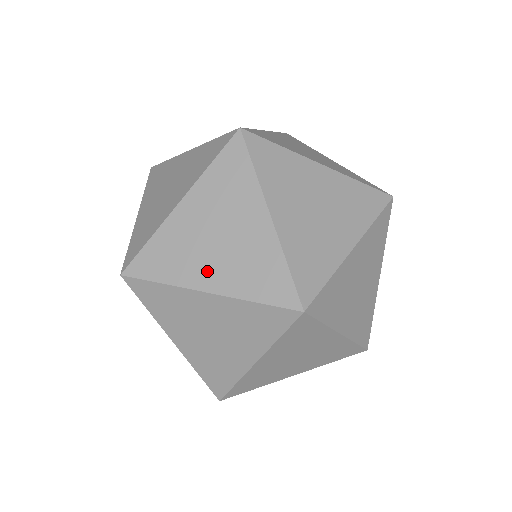
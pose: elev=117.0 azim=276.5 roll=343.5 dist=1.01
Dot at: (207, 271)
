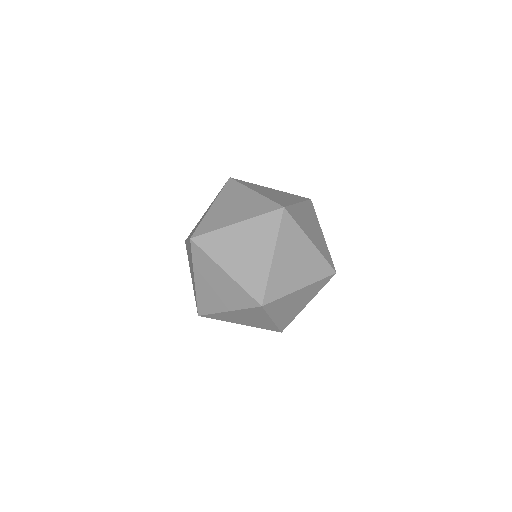
Dot at: (234, 217)
